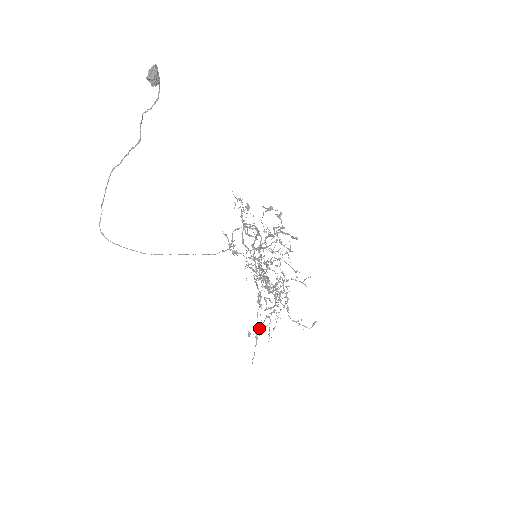
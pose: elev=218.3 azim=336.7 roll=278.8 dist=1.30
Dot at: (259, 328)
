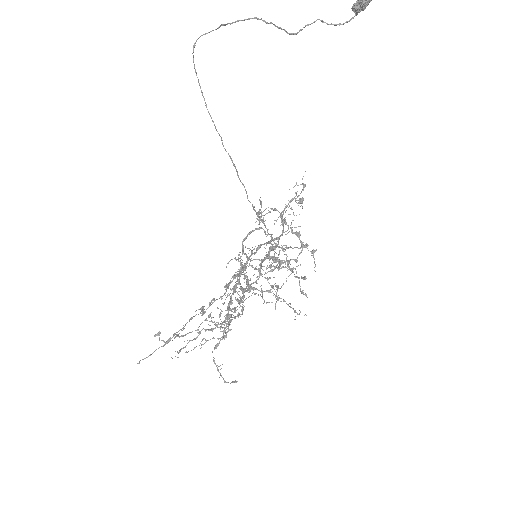
Dot at: occluded
